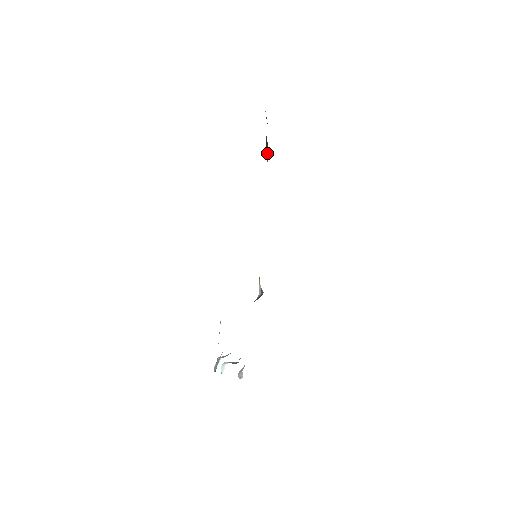
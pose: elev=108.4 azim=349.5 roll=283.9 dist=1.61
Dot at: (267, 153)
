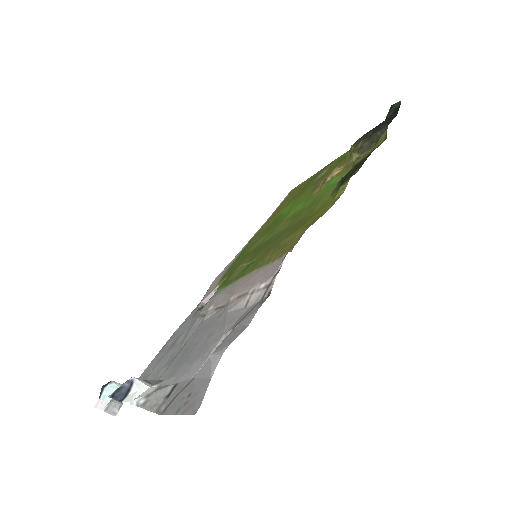
Dot at: (361, 148)
